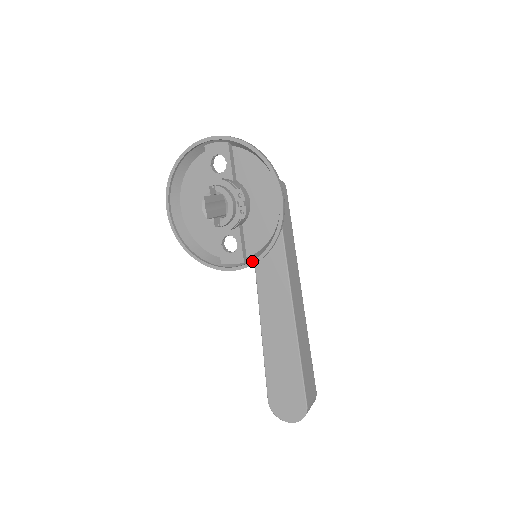
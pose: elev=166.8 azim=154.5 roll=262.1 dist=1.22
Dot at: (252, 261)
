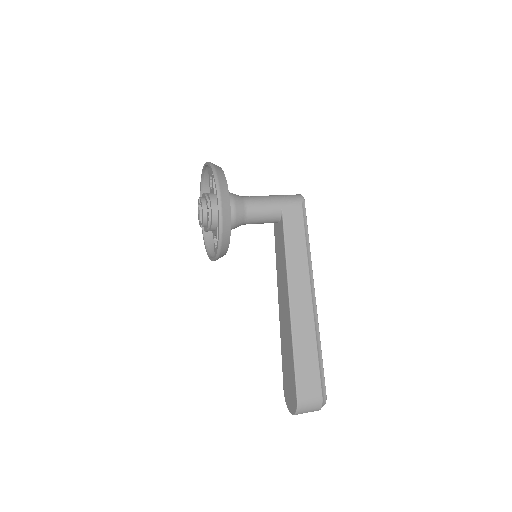
Dot at: (215, 254)
